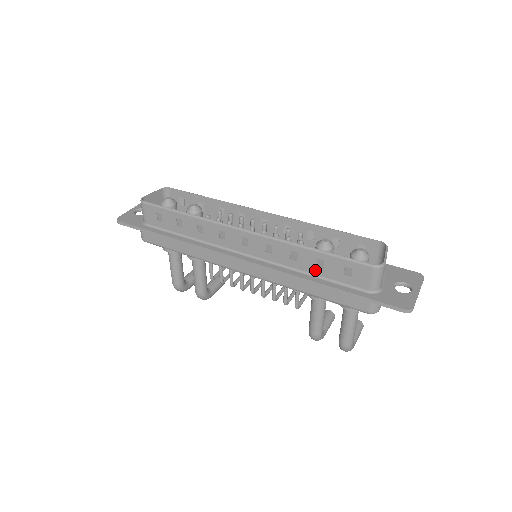
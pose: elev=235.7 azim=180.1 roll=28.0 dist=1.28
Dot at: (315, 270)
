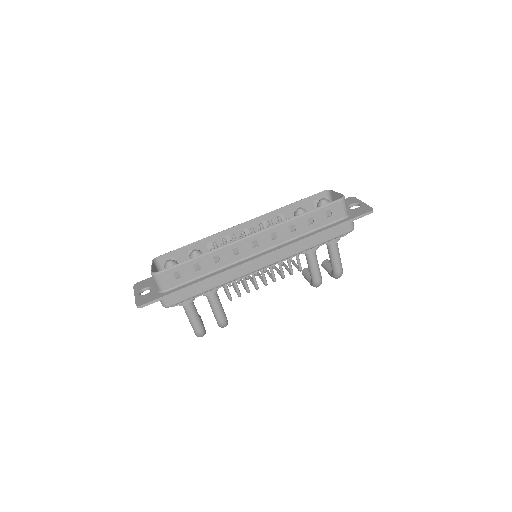
Dot at: (309, 228)
